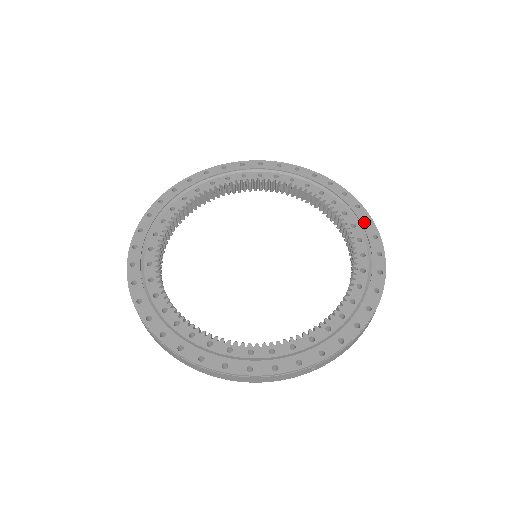
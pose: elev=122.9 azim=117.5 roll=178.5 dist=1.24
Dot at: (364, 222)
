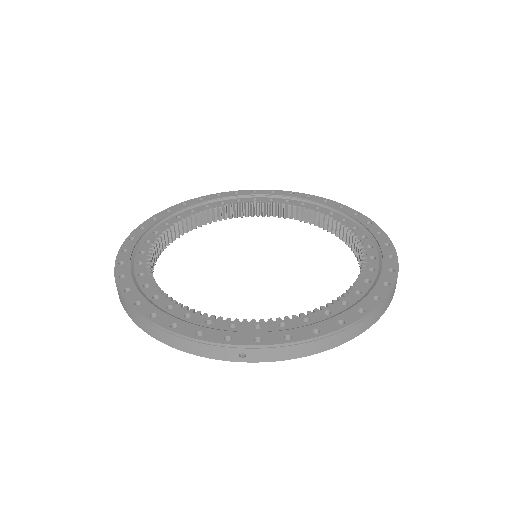
Dot at: (386, 256)
